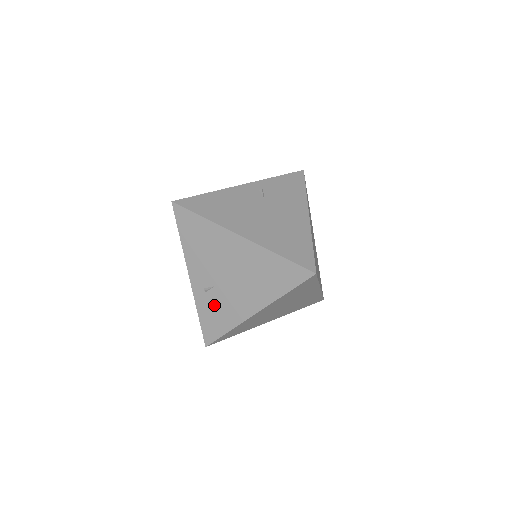
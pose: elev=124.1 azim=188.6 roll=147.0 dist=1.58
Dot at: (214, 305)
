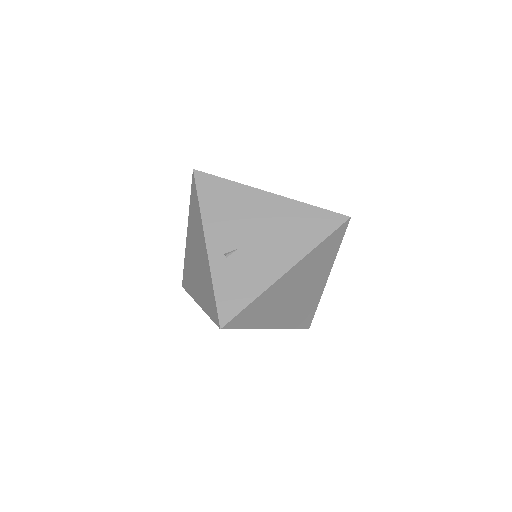
Dot at: (236, 271)
